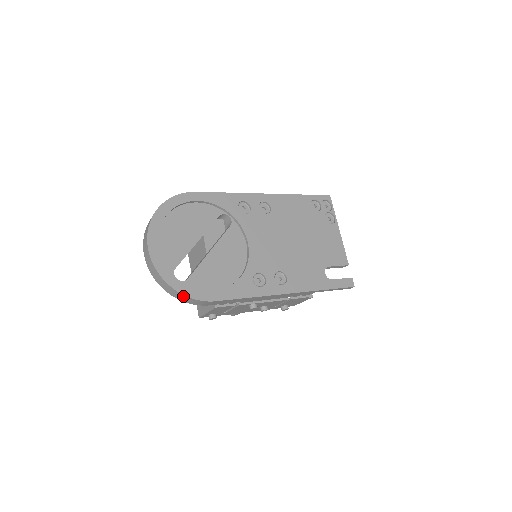
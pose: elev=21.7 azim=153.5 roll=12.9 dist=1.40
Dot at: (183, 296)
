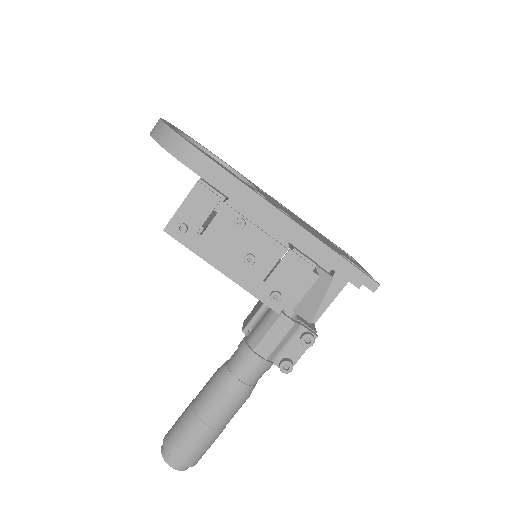
Dot at: (173, 136)
